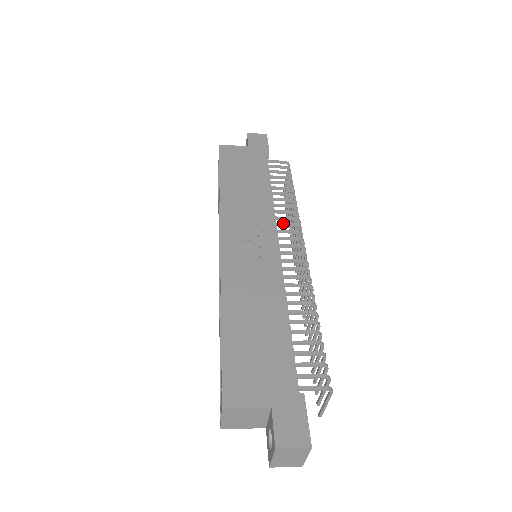
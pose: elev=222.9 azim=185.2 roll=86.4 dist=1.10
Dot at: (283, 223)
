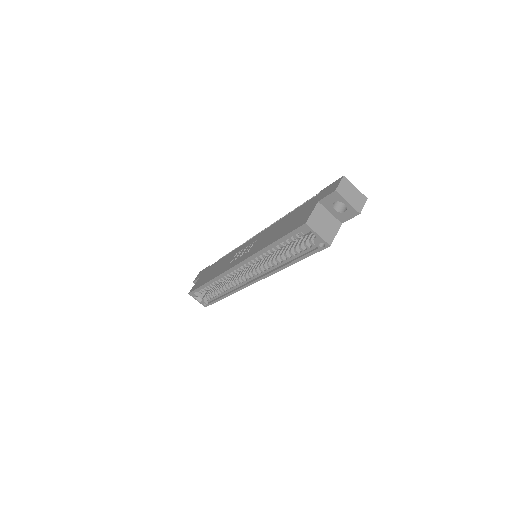
Dot at: occluded
